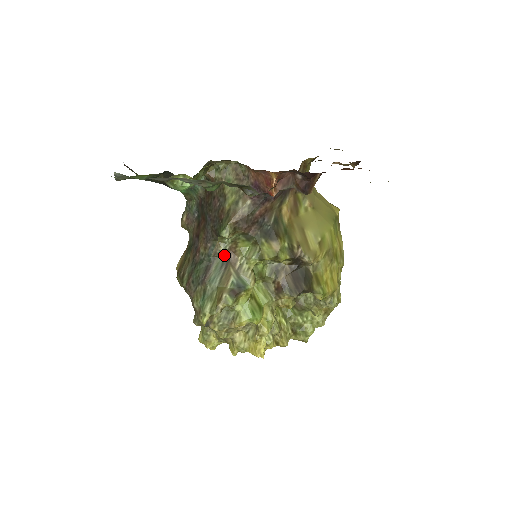
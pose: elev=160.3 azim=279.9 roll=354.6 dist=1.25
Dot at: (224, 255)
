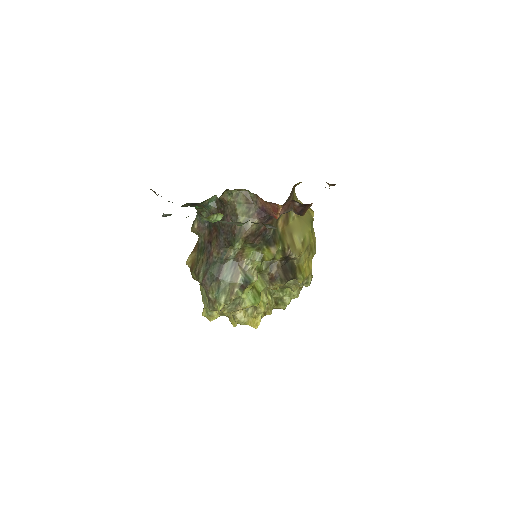
Dot at: (233, 258)
